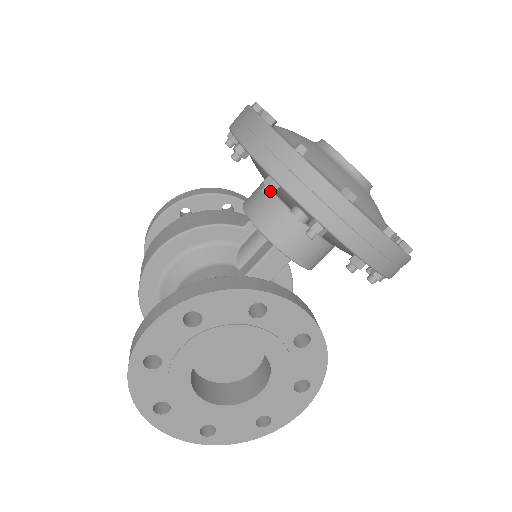
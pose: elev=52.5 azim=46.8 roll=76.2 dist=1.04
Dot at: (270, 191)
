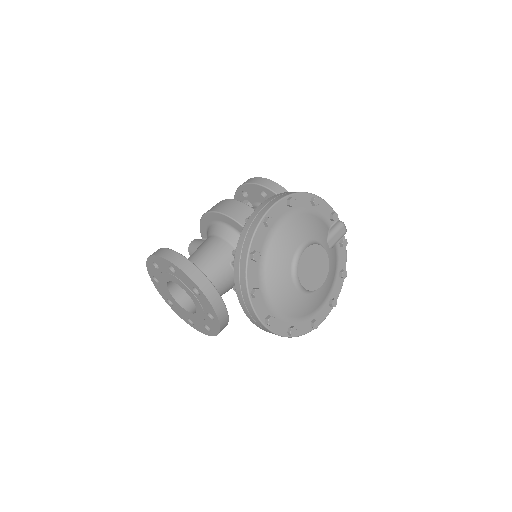
Dot at: occluded
